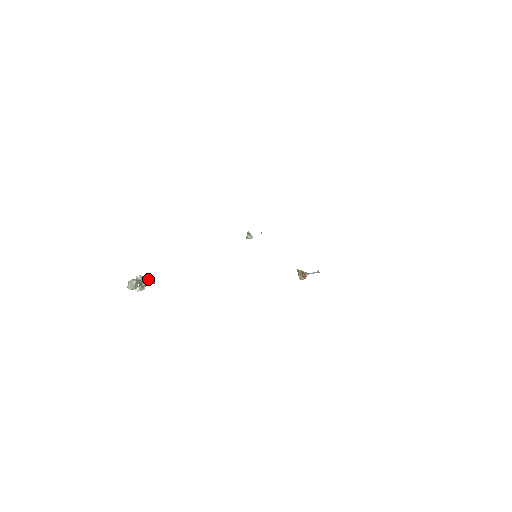
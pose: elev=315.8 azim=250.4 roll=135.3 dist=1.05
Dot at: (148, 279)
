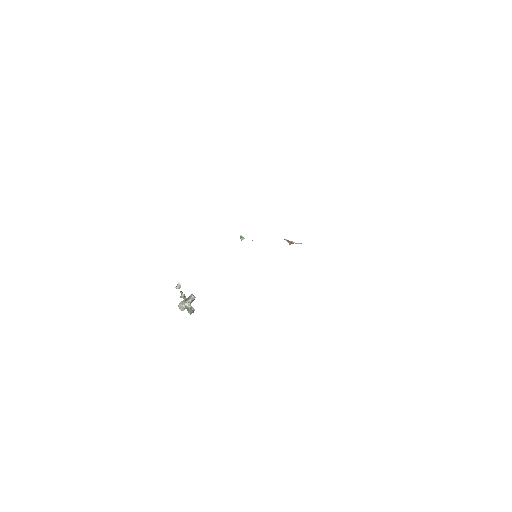
Dot at: (191, 298)
